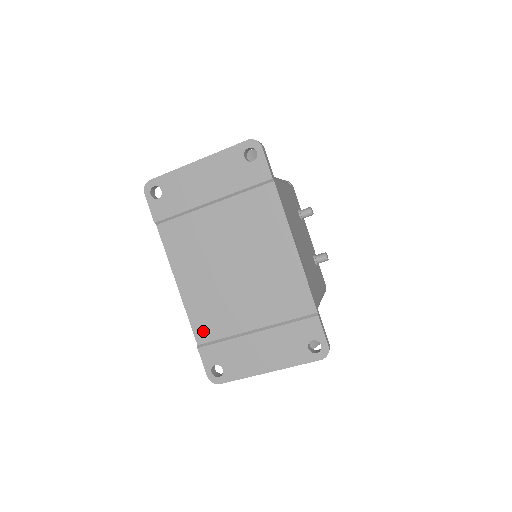
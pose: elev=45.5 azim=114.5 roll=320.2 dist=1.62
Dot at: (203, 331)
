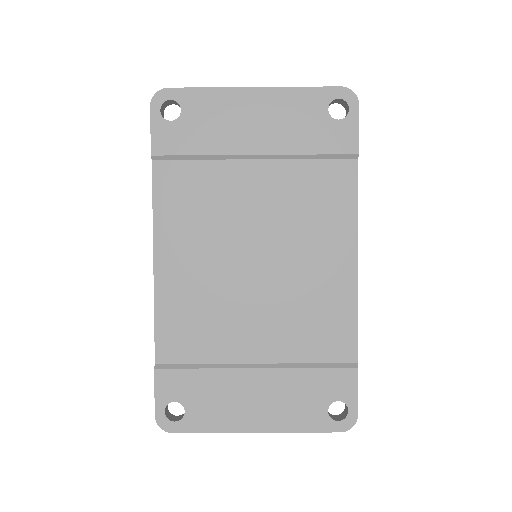
Dot at: (172, 344)
